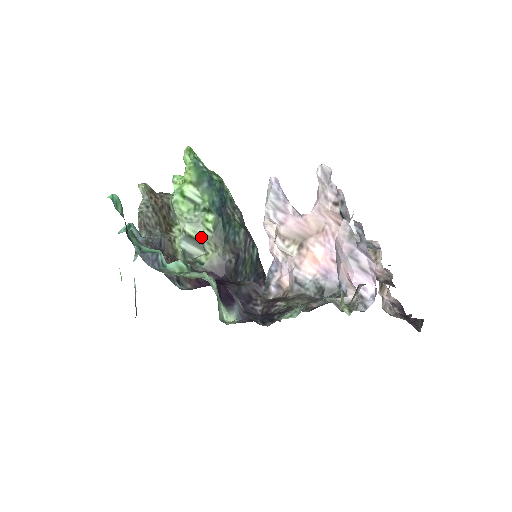
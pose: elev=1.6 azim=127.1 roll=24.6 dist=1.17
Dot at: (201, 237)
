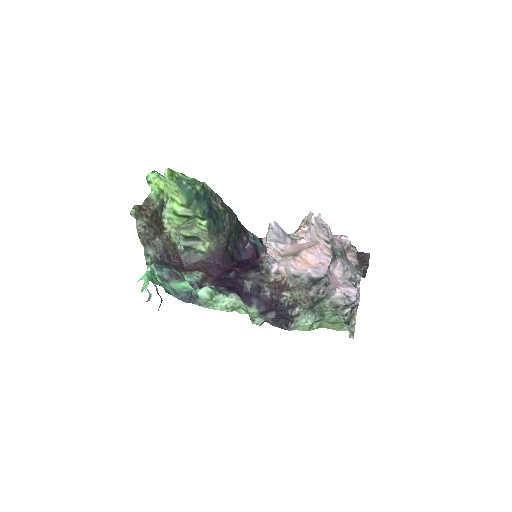
Dot at: (197, 234)
